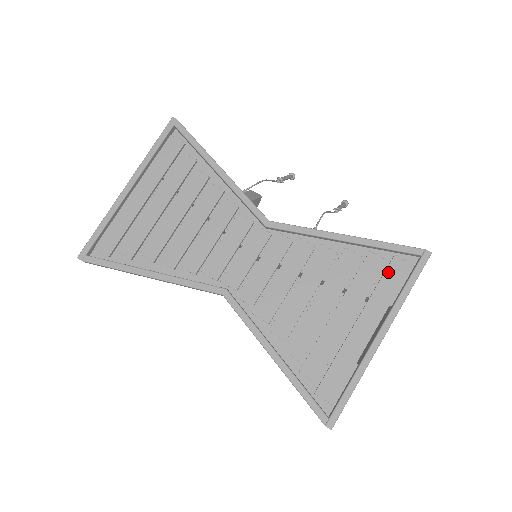
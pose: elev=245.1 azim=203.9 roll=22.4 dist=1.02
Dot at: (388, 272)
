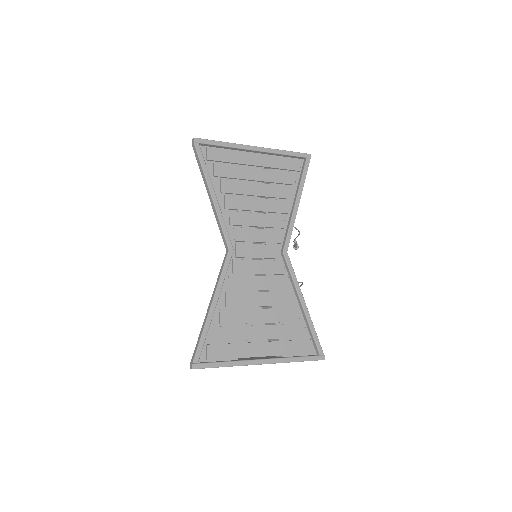
Dot at: (300, 342)
